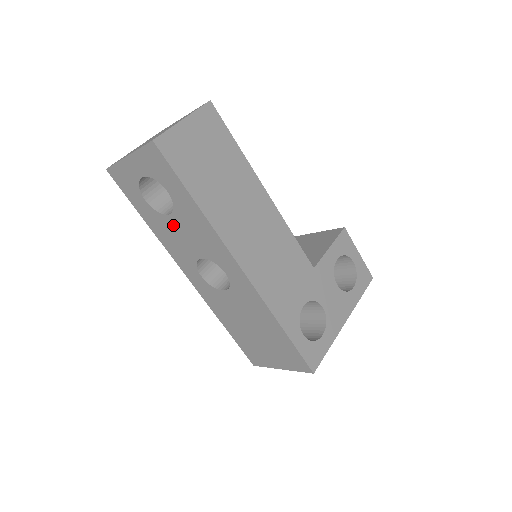
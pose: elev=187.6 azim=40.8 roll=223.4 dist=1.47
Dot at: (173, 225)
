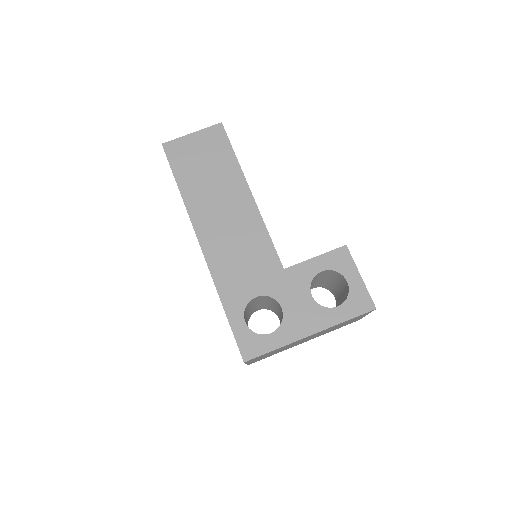
Dot at: occluded
